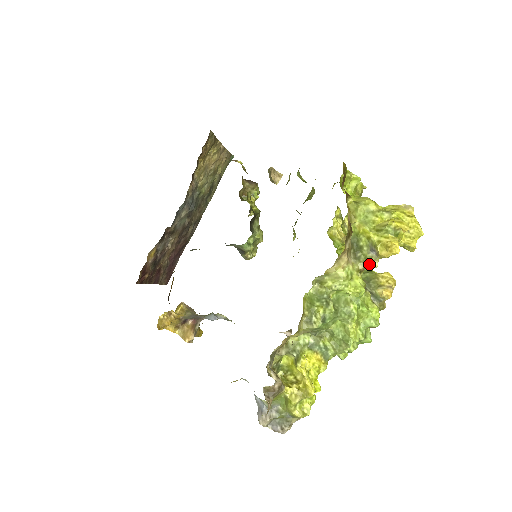
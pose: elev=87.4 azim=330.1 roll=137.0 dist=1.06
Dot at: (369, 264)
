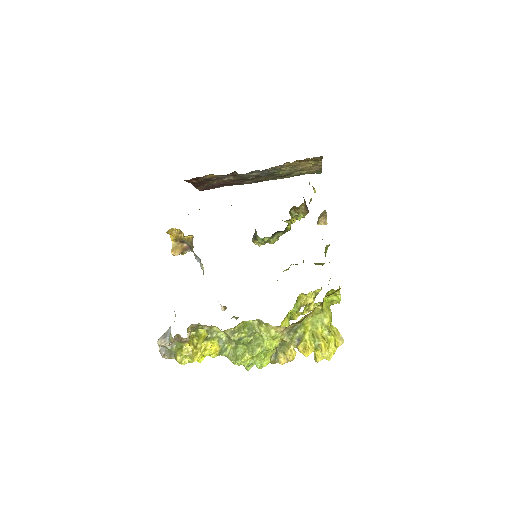
Dot at: (290, 343)
